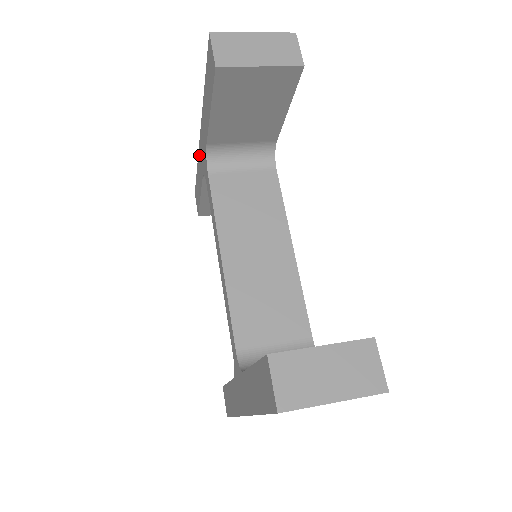
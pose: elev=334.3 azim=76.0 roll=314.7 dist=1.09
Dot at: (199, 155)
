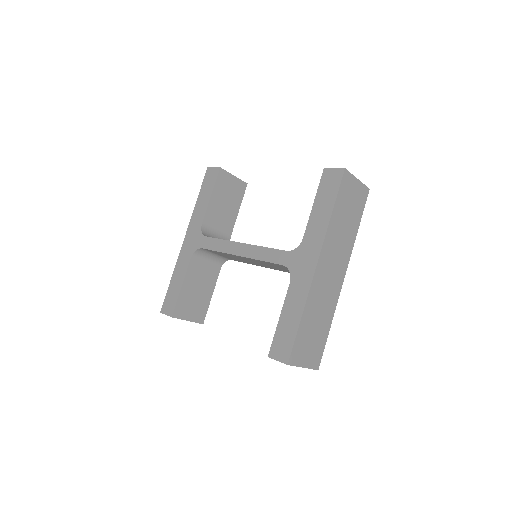
Dot at: (181, 256)
